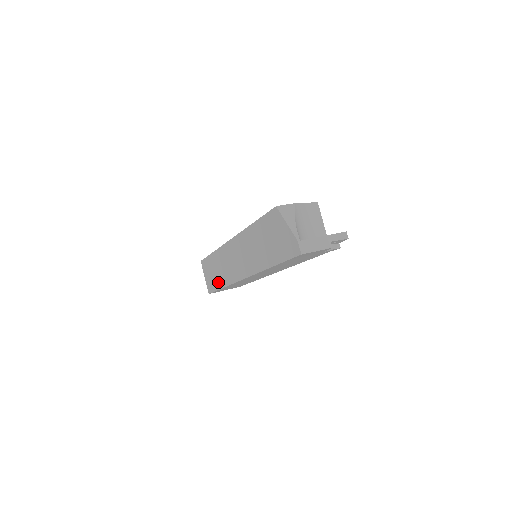
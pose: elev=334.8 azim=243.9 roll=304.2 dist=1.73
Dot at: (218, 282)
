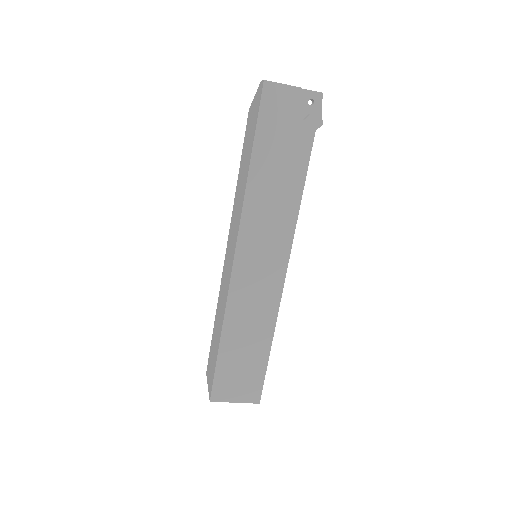
Dot at: (217, 344)
